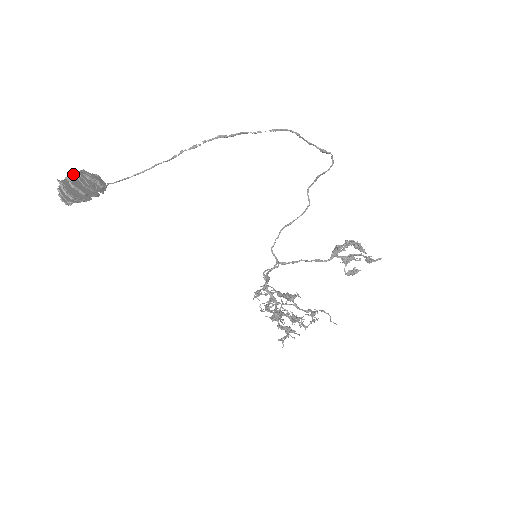
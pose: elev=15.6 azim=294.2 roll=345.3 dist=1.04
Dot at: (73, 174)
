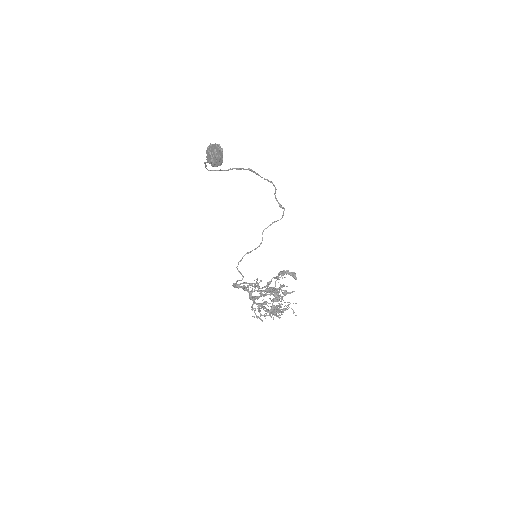
Dot at: (213, 145)
